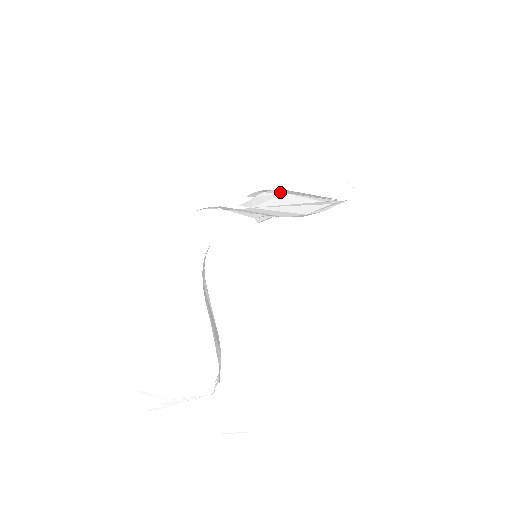
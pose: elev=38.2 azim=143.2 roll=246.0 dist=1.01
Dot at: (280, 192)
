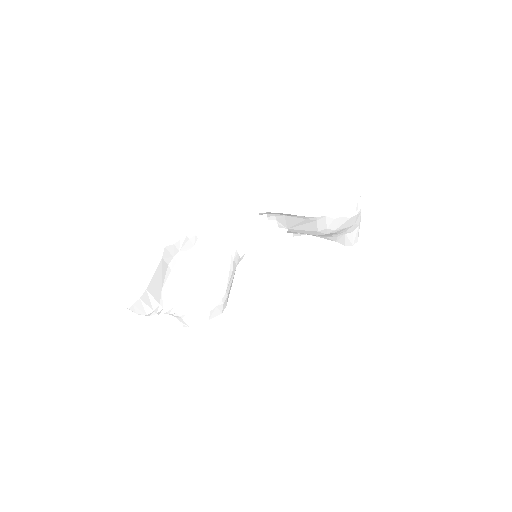
Dot at: (281, 215)
